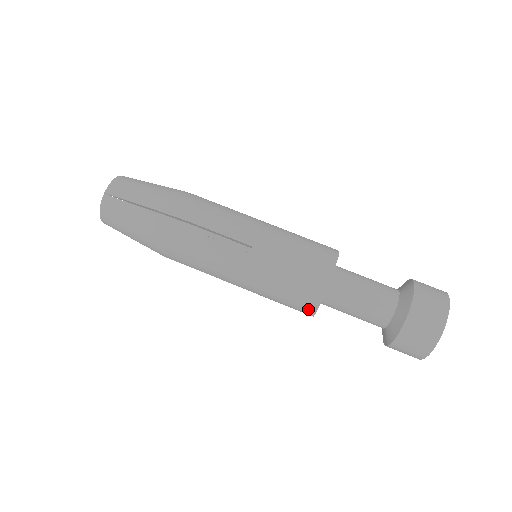
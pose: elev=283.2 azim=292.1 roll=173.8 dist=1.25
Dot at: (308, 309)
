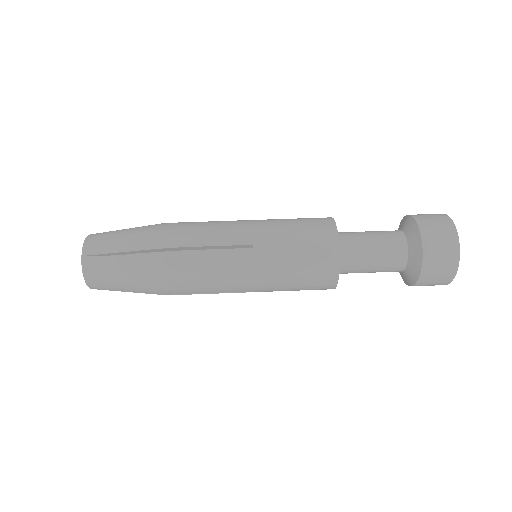
Dot at: (329, 282)
